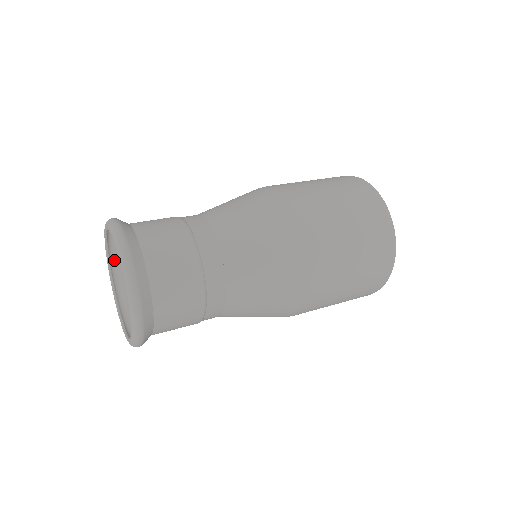
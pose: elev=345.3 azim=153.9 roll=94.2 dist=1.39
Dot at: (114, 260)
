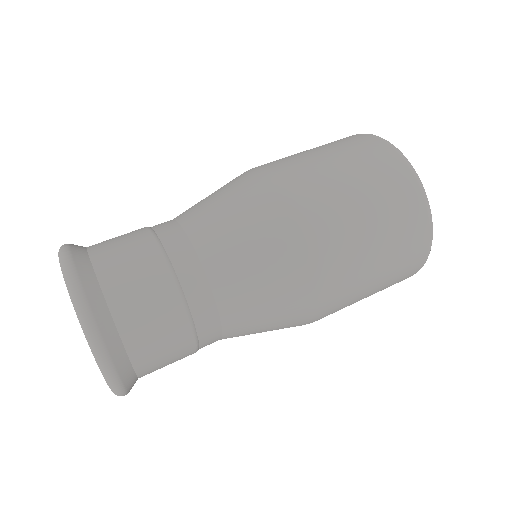
Dot at: occluded
